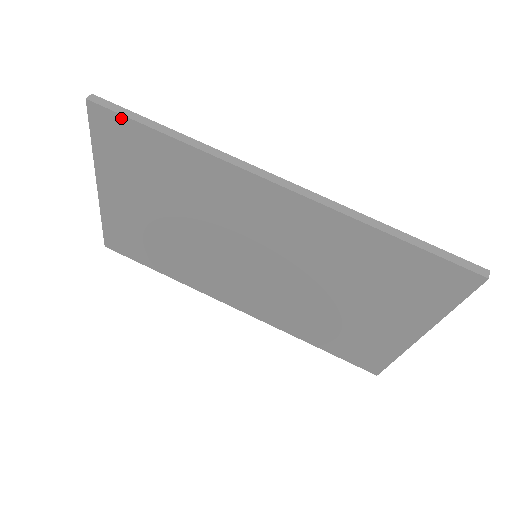
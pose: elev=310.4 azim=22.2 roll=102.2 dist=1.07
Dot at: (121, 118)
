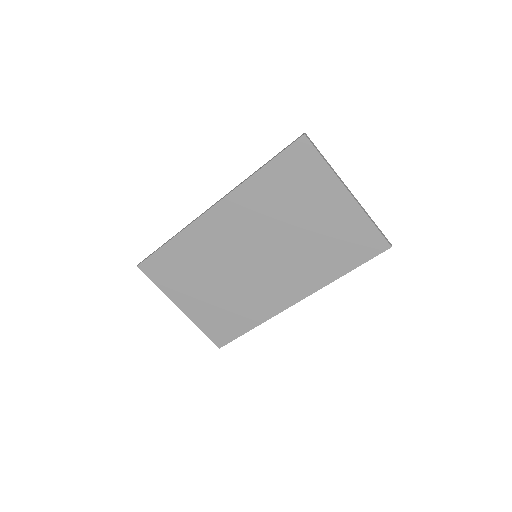
Dot at: (151, 258)
